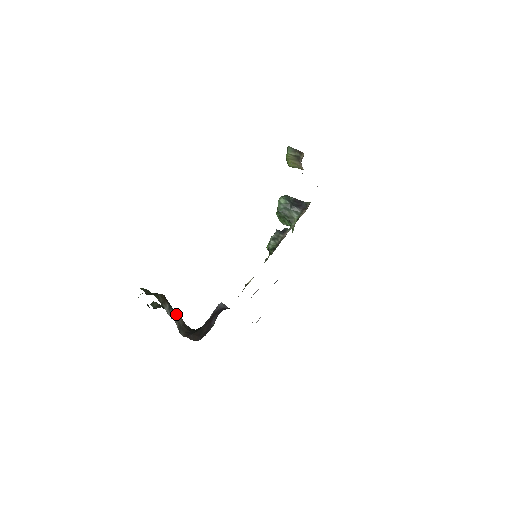
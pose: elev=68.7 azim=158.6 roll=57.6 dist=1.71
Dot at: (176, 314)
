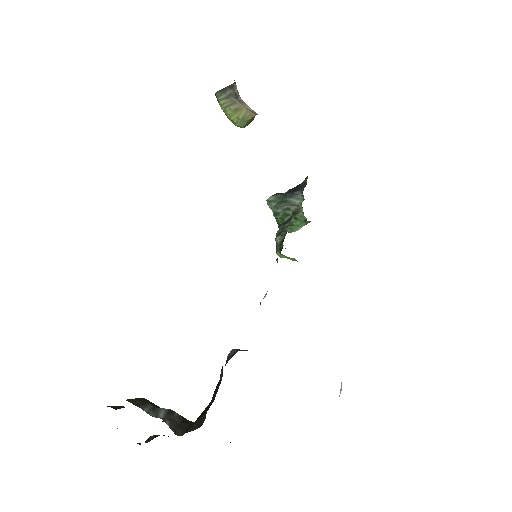
Dot at: (166, 411)
